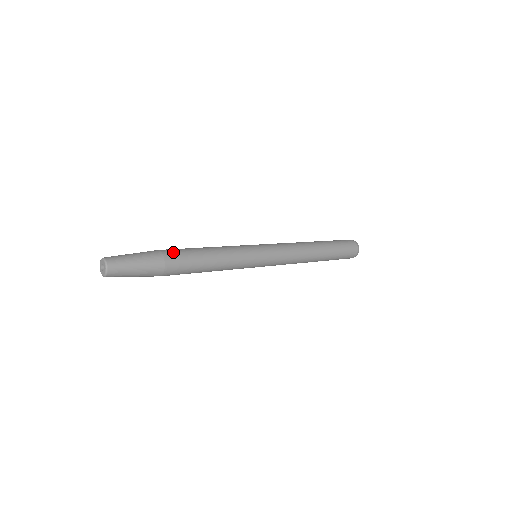
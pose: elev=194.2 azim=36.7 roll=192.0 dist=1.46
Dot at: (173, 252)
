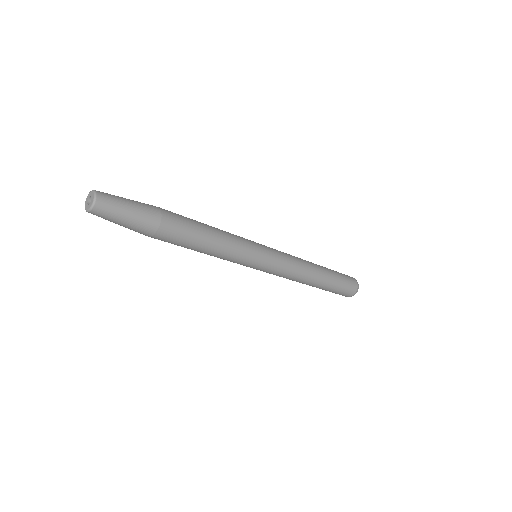
Dot at: (173, 225)
